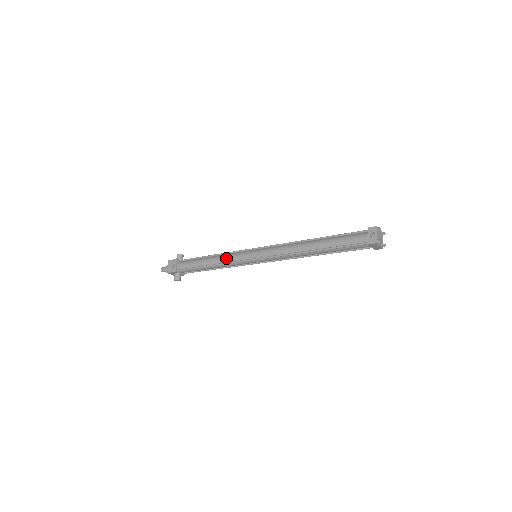
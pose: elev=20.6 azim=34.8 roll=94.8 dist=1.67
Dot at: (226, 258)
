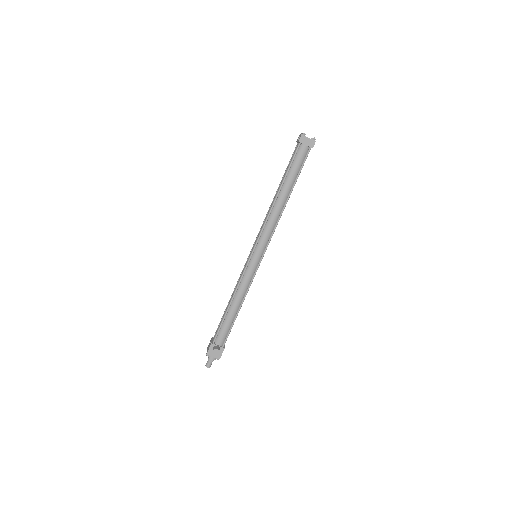
Dot at: (237, 282)
